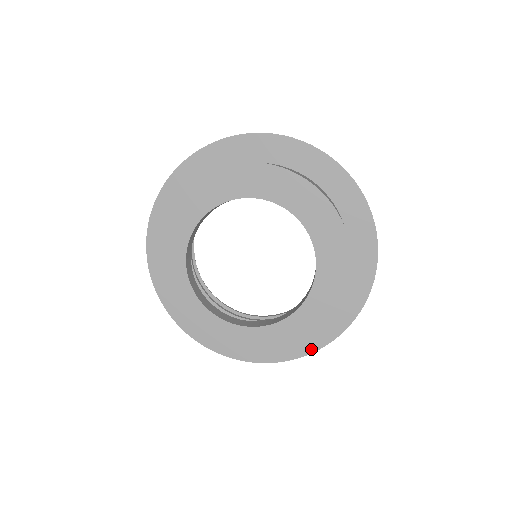
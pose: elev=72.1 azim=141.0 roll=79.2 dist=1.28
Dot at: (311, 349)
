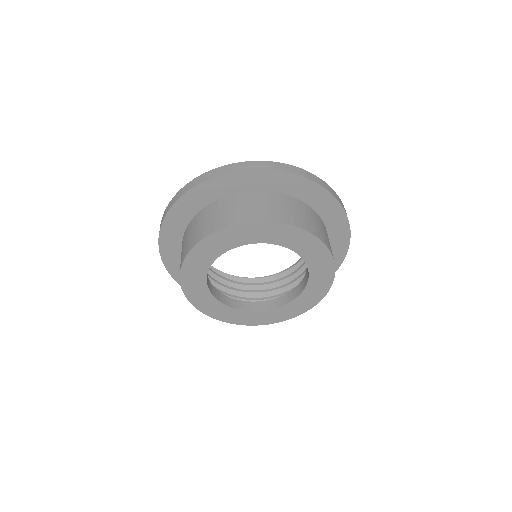
Dot at: (345, 247)
